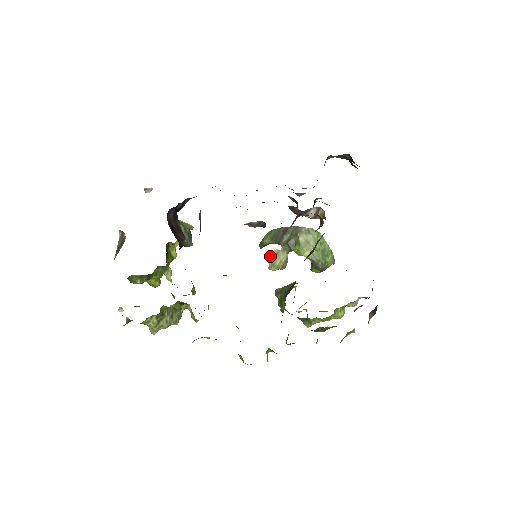
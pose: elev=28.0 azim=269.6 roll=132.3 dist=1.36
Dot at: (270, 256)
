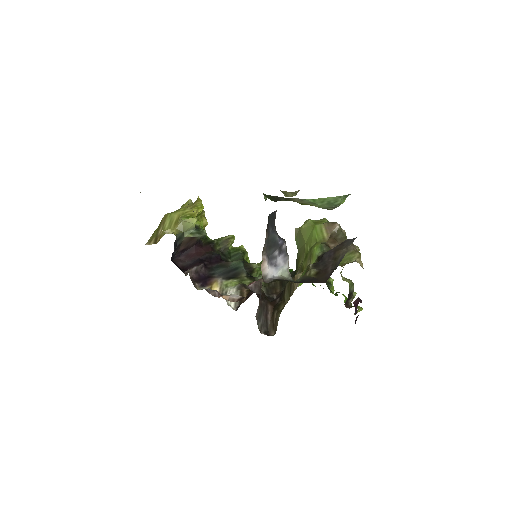
Dot at: occluded
